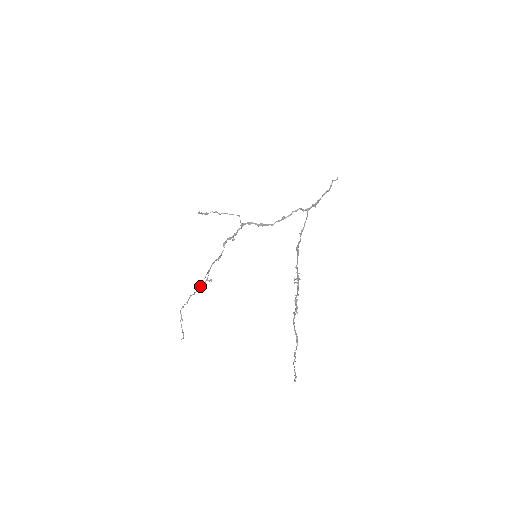
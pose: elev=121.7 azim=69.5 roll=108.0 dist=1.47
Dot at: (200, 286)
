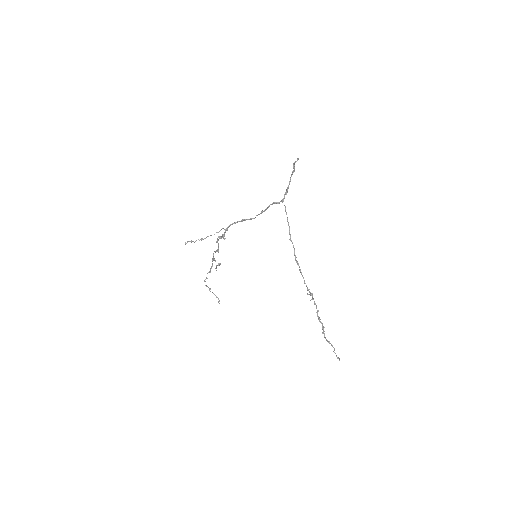
Dot at: (211, 266)
